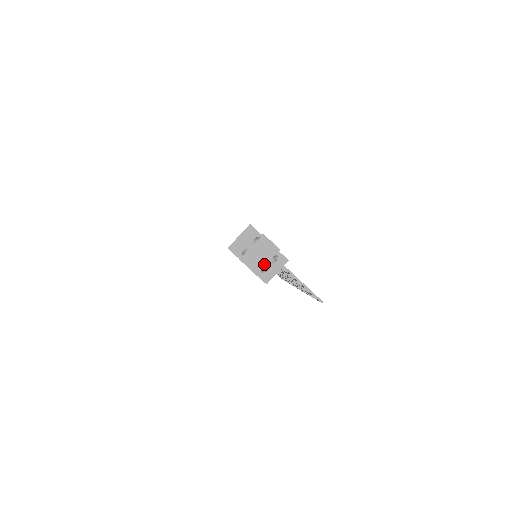
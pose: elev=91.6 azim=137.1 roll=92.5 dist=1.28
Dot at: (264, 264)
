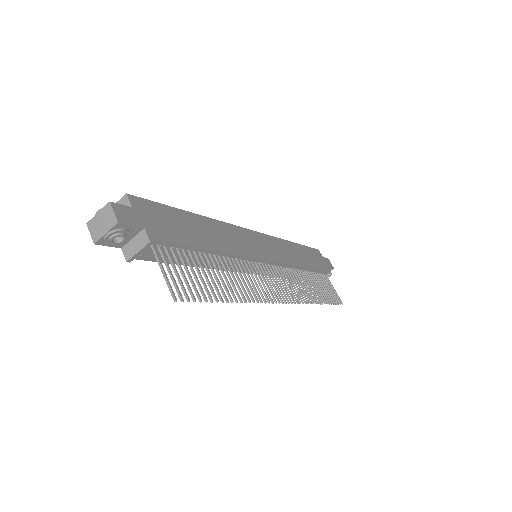
Dot at: (102, 234)
